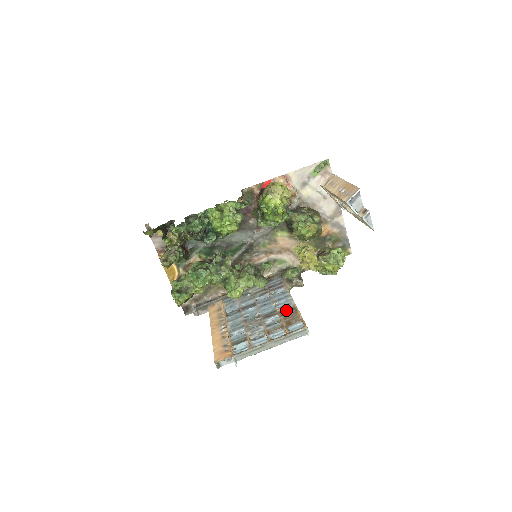
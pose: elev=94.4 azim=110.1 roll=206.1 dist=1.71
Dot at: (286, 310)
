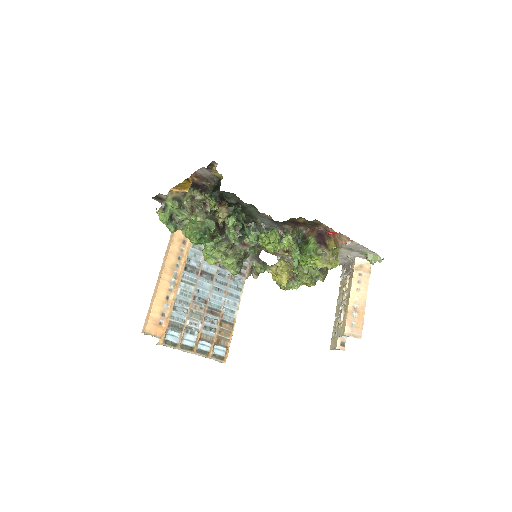
Dot at: (227, 320)
